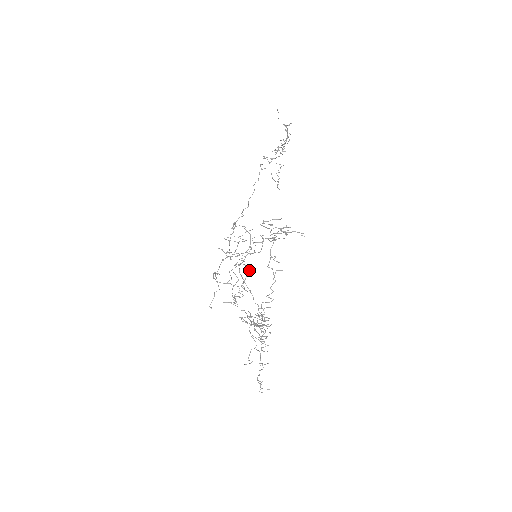
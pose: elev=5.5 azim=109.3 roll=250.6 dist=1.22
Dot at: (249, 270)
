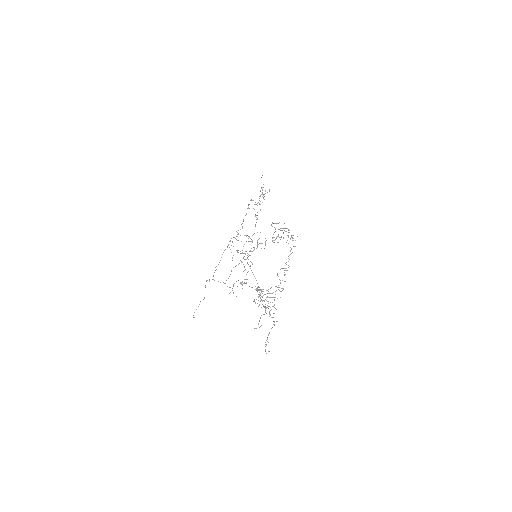
Dot at: (252, 264)
